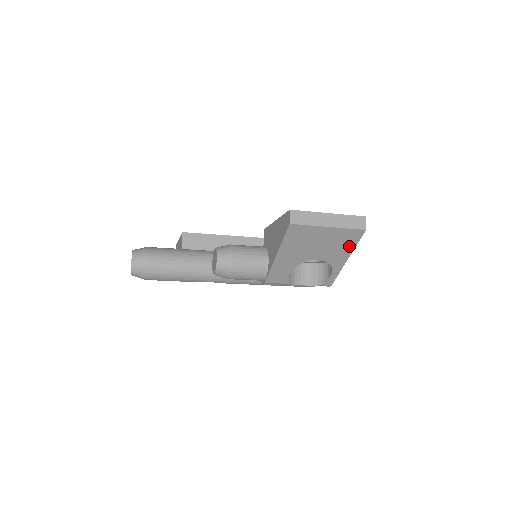
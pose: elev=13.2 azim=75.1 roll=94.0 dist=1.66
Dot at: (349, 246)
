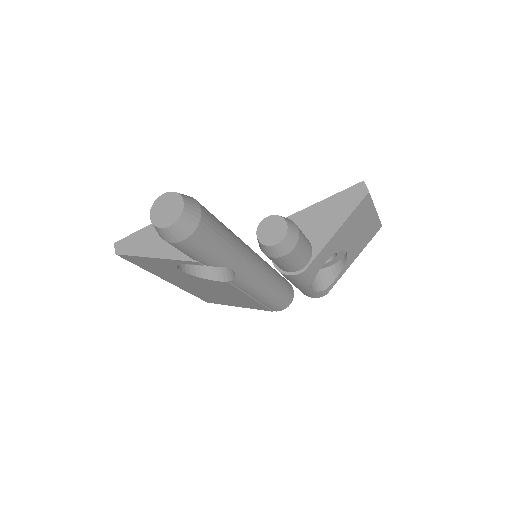
Dot at: (366, 242)
